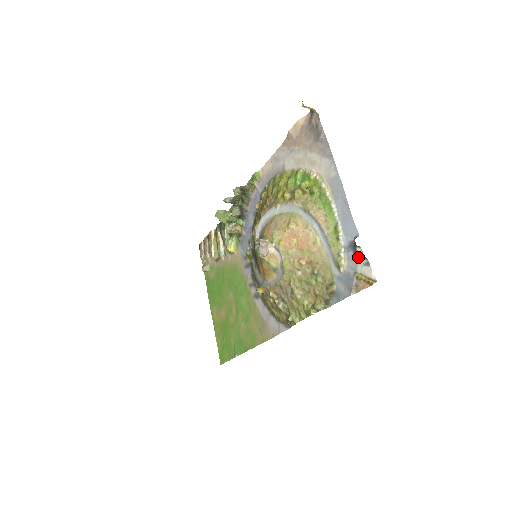
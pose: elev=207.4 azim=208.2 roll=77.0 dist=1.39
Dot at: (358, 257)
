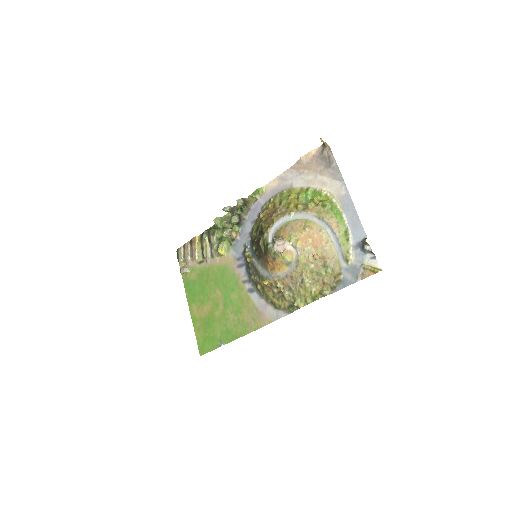
Dot at: (365, 253)
